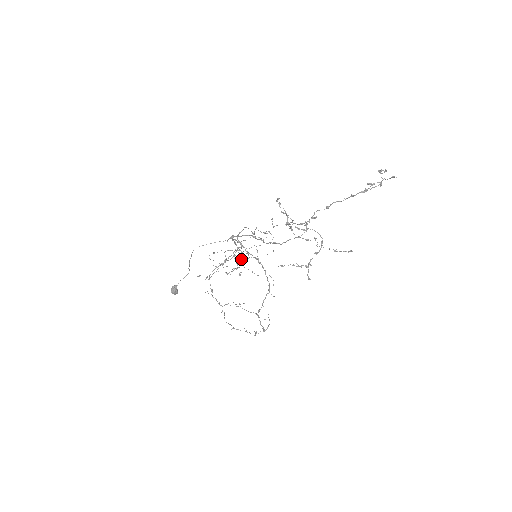
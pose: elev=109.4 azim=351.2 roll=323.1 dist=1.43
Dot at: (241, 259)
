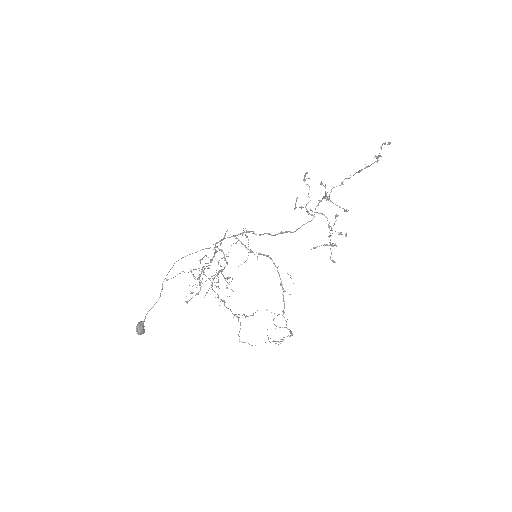
Dot at: (201, 281)
